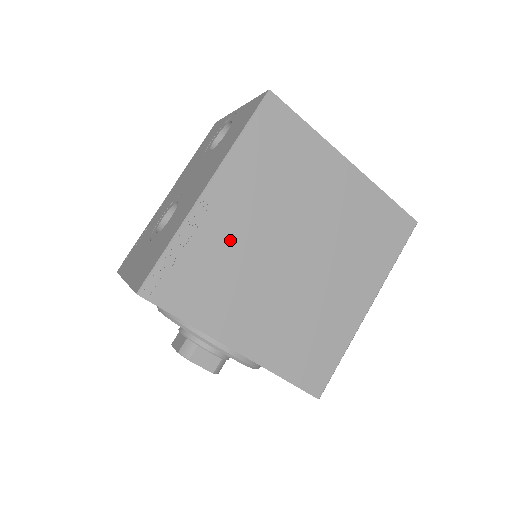
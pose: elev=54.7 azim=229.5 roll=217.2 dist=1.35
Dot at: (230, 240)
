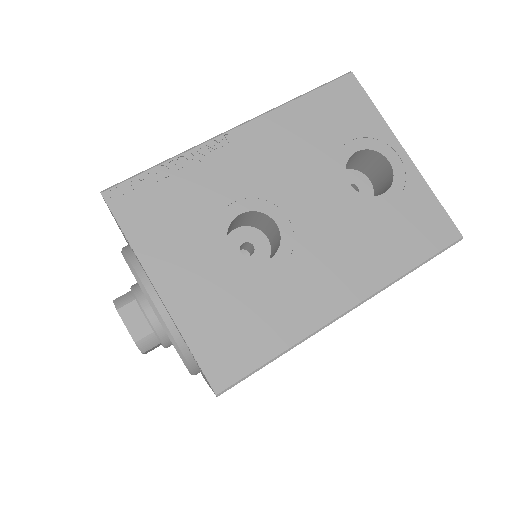
Dot at: occluded
